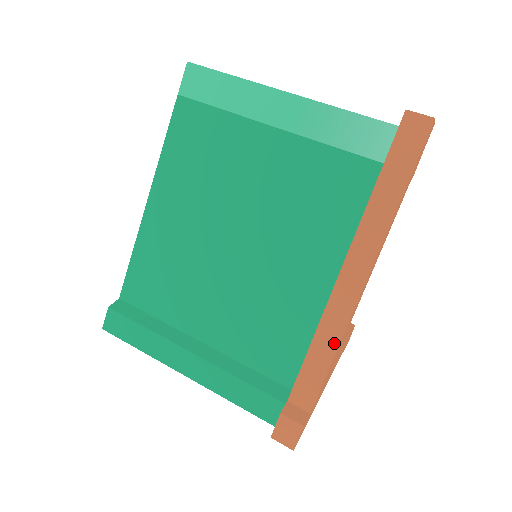
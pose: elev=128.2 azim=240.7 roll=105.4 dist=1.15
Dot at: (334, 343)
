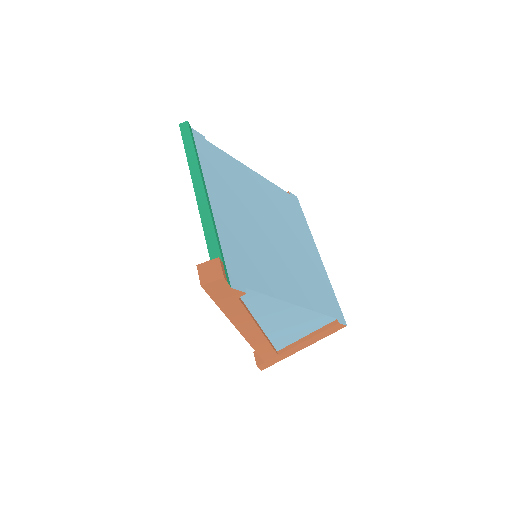
Dot at: occluded
